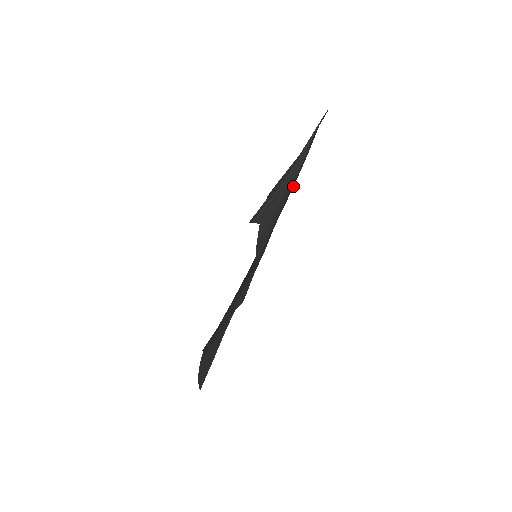
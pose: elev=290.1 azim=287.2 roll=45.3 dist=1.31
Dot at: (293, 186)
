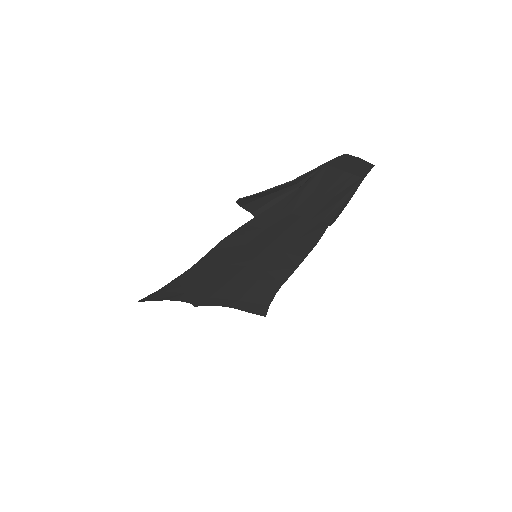
Dot at: (316, 219)
